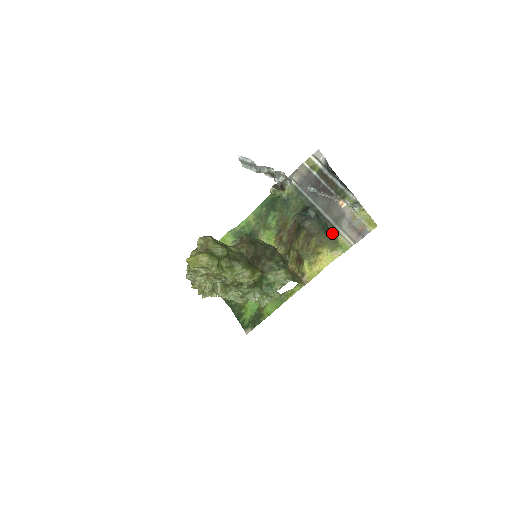
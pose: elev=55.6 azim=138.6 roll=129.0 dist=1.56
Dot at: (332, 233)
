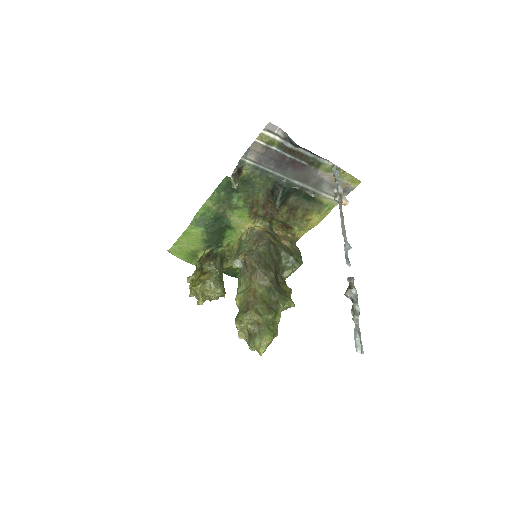
Dot at: (315, 198)
